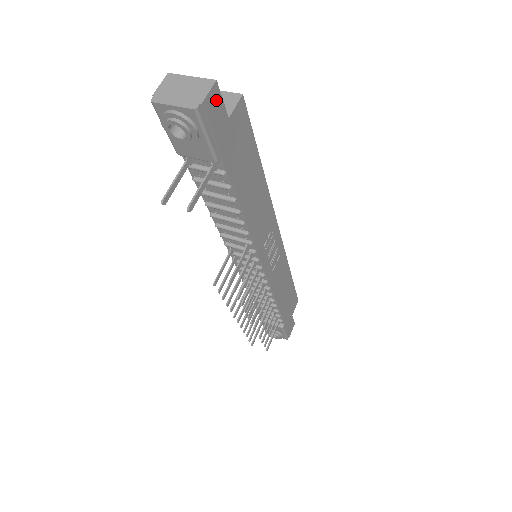
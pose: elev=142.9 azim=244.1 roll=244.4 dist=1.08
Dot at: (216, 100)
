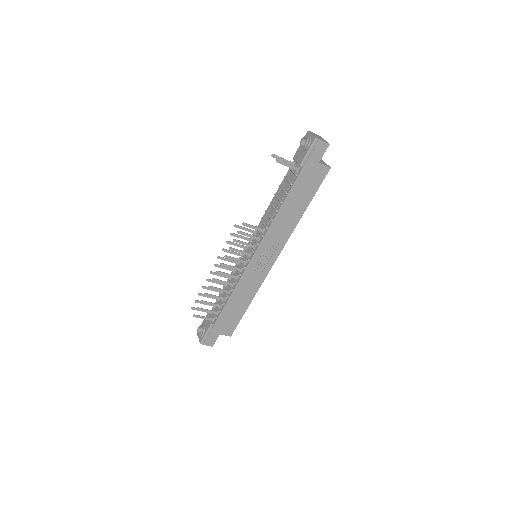
Dot at: (323, 148)
